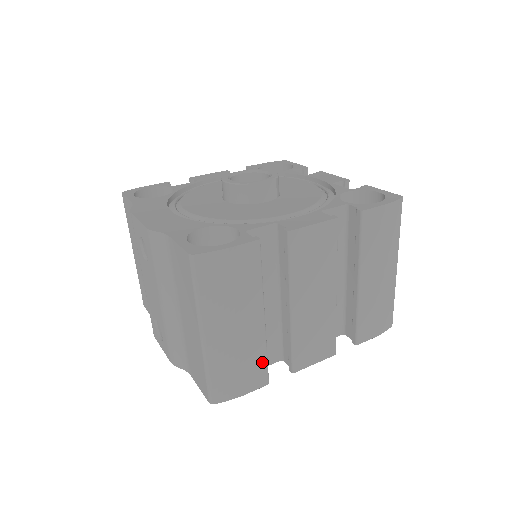
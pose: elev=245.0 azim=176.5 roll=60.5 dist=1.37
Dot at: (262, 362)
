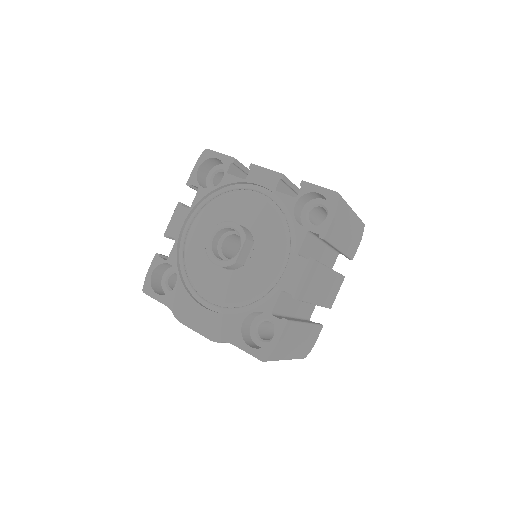
Dot at: (316, 328)
